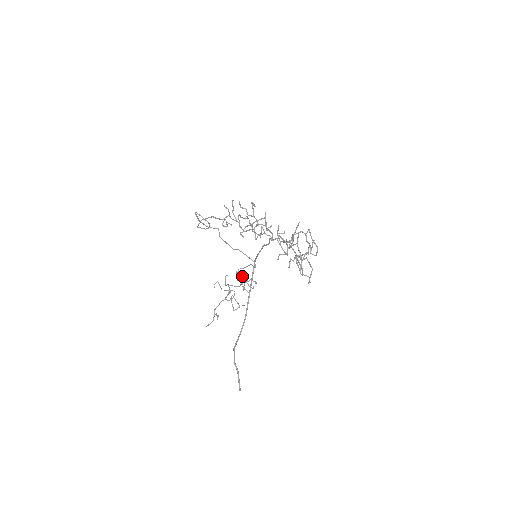
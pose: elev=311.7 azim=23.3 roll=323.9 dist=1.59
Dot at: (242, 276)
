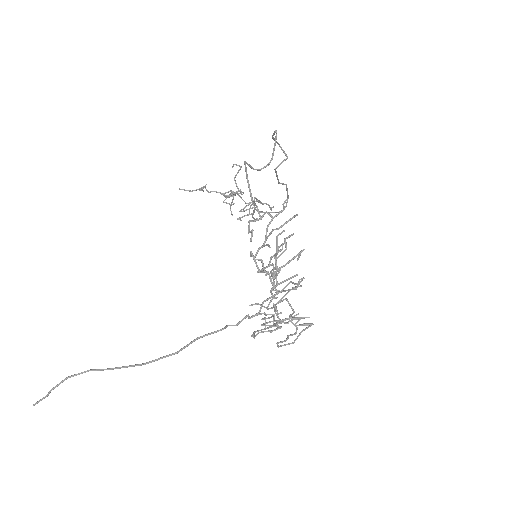
Dot at: occluded
